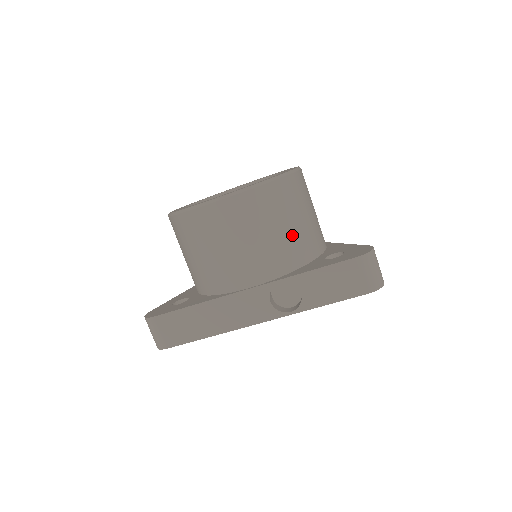
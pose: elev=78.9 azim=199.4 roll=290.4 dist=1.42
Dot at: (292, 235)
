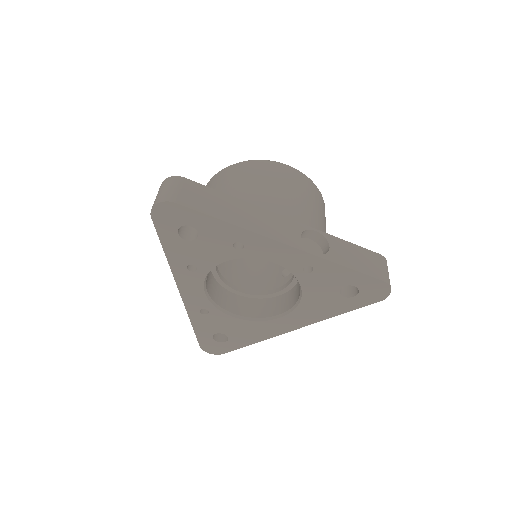
Dot at: (323, 229)
